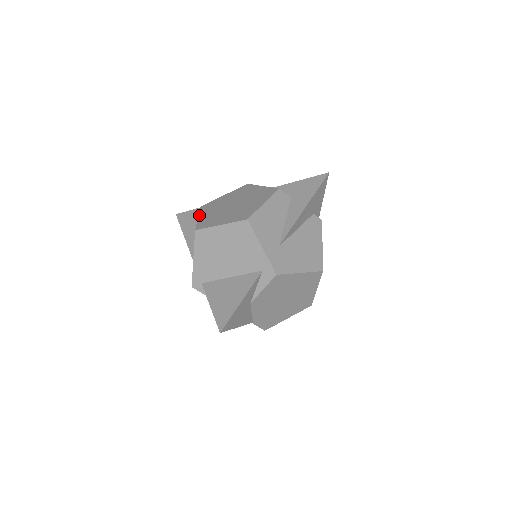
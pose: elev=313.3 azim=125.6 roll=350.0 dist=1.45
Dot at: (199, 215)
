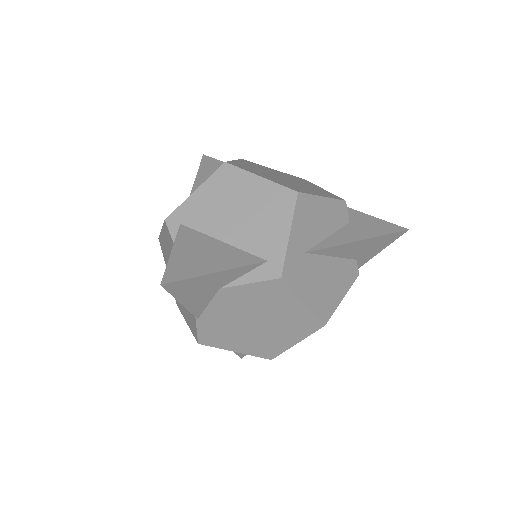
Dot at: (237, 160)
